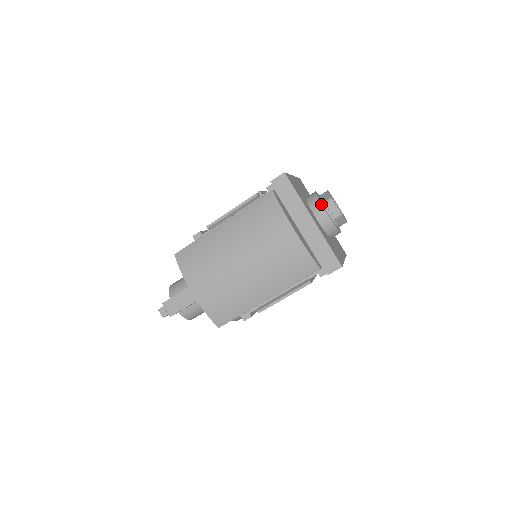
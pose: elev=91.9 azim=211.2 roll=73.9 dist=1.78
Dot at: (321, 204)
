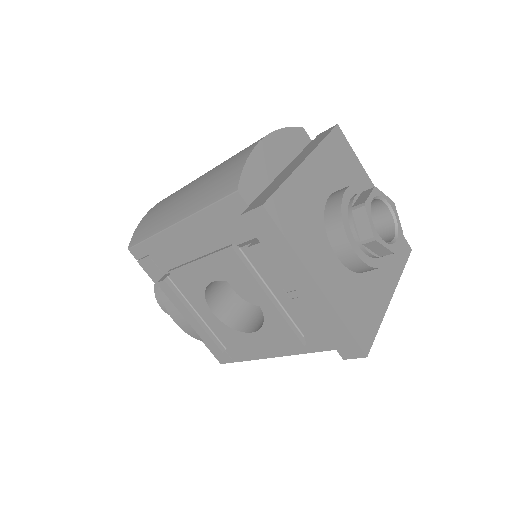
Dot at: (352, 184)
